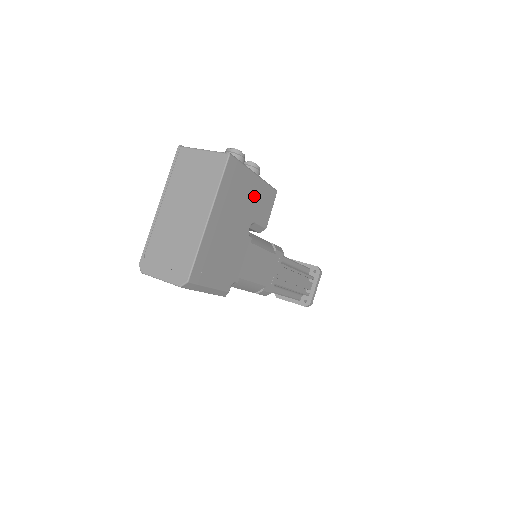
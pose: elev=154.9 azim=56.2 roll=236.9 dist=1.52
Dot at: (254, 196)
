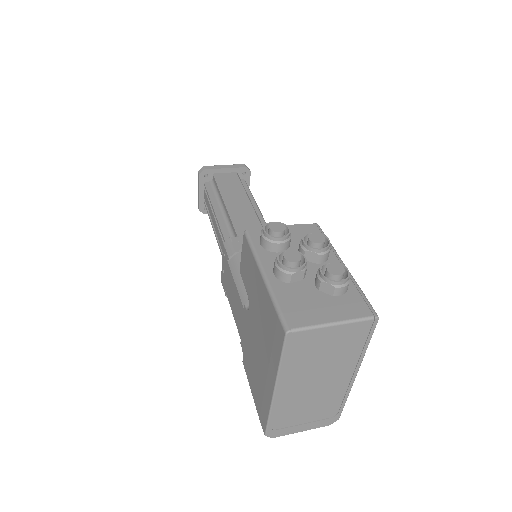
Dot at: occluded
